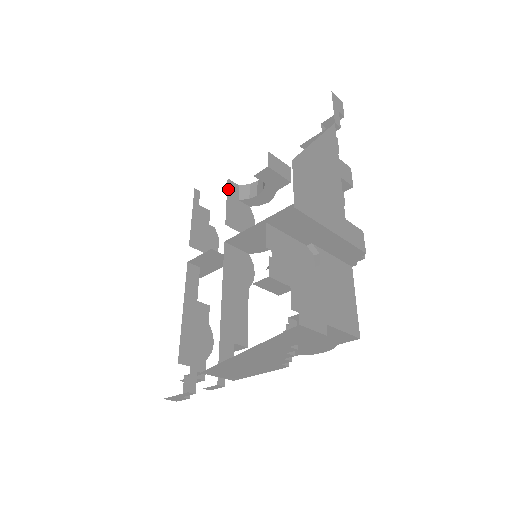
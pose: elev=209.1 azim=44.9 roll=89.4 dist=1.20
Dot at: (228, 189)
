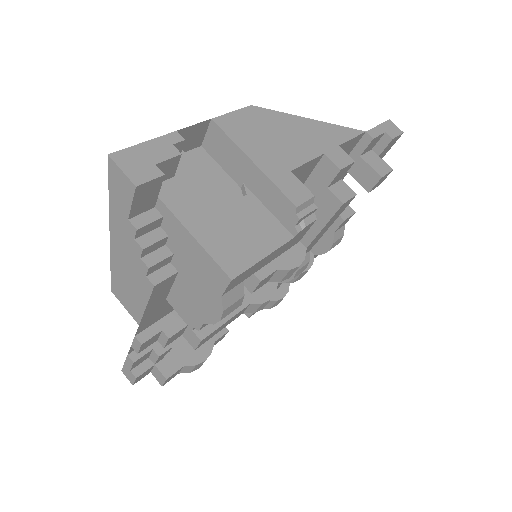
Dot at: occluded
